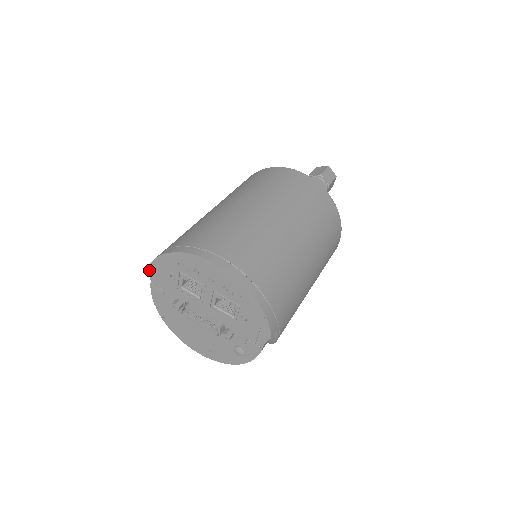
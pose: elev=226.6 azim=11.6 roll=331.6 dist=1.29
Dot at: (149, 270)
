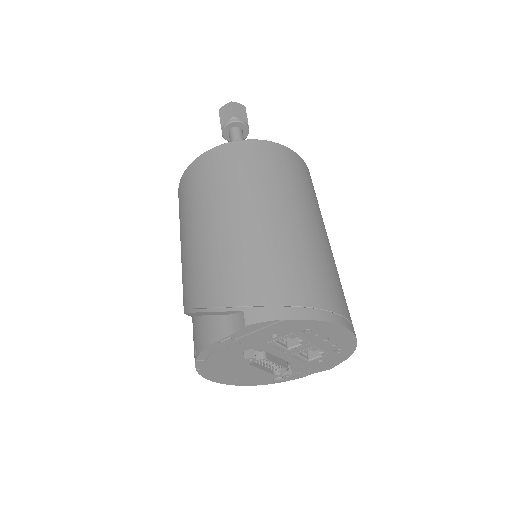
Dot at: (244, 328)
